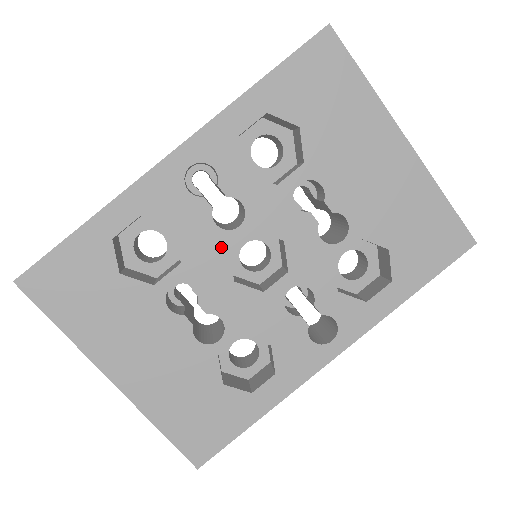
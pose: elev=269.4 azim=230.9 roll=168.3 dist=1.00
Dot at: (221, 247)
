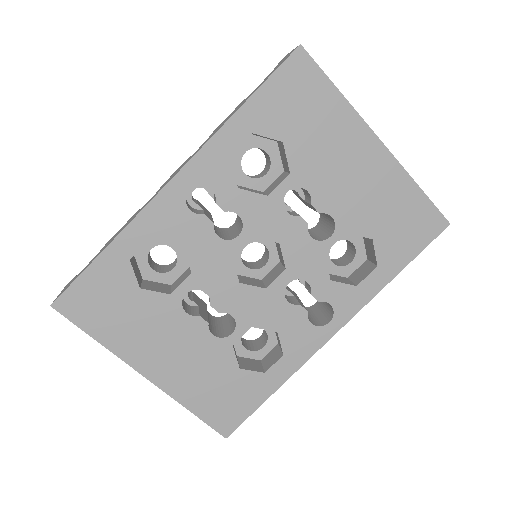
Dot at: (225, 255)
